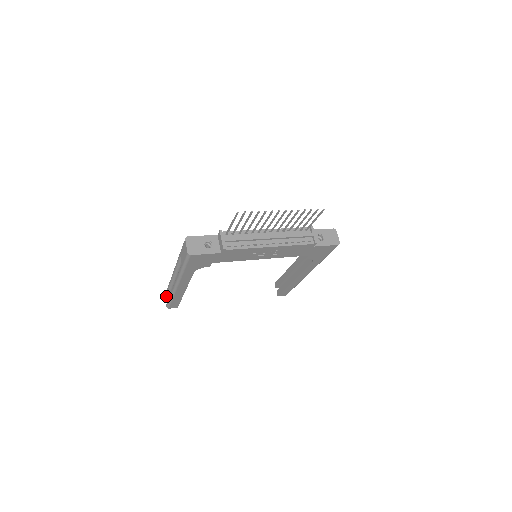
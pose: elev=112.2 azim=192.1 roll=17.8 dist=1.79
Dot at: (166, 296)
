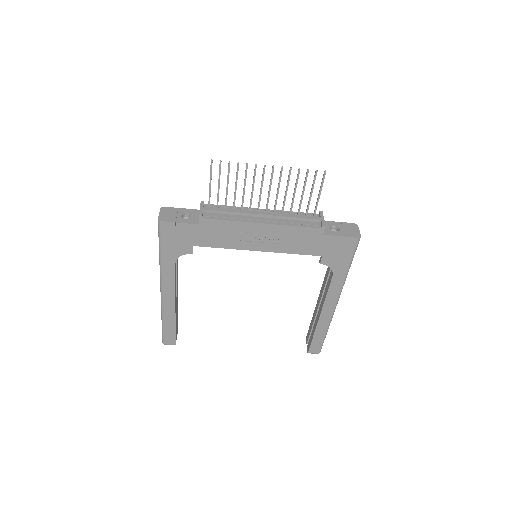
Dot at: occluded
